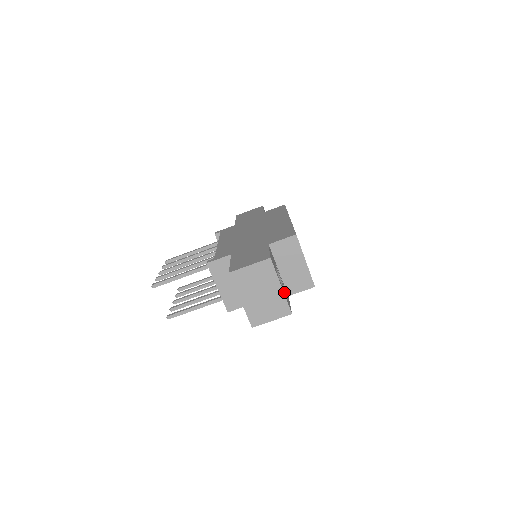
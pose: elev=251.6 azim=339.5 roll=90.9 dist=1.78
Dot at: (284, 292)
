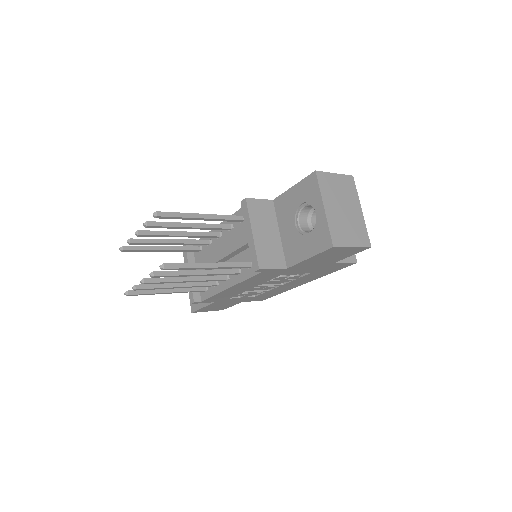
Dot at: occluded
